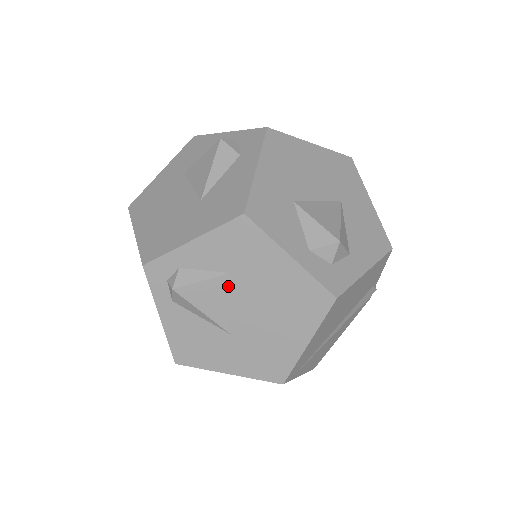
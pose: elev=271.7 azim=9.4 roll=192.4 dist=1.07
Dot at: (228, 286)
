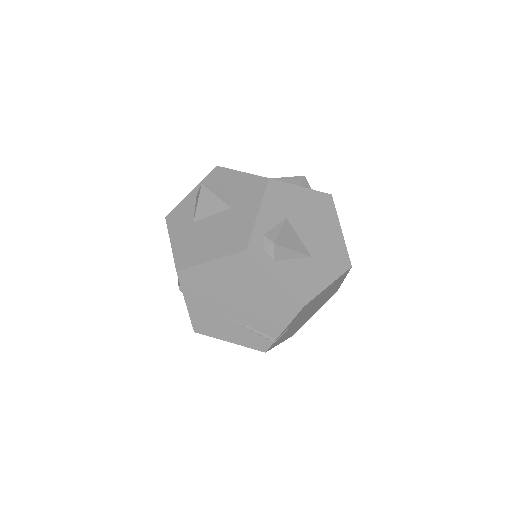
Dot at: (291, 226)
